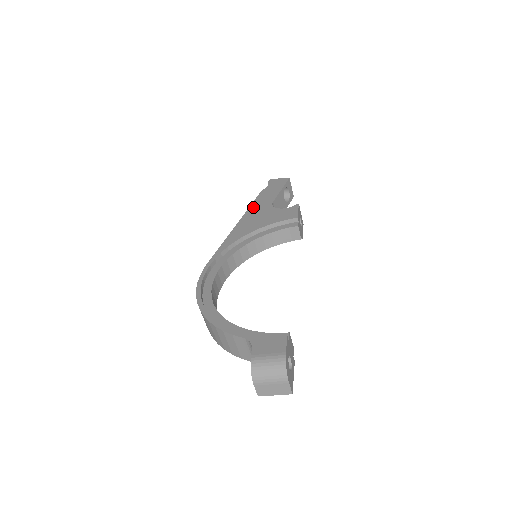
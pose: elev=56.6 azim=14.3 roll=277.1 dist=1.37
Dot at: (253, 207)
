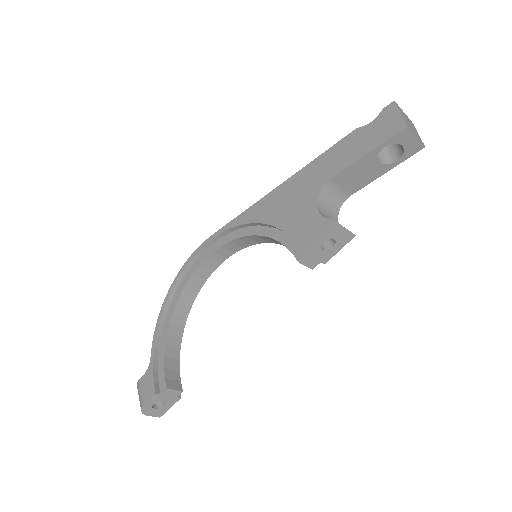
Dot at: (311, 167)
